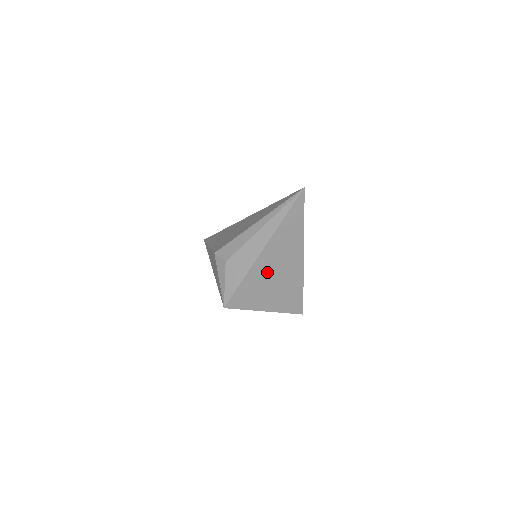
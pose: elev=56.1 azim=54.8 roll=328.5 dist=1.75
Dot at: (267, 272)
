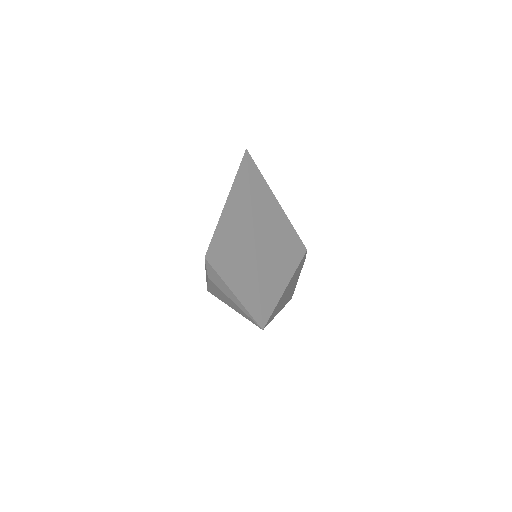
Dot at: occluded
